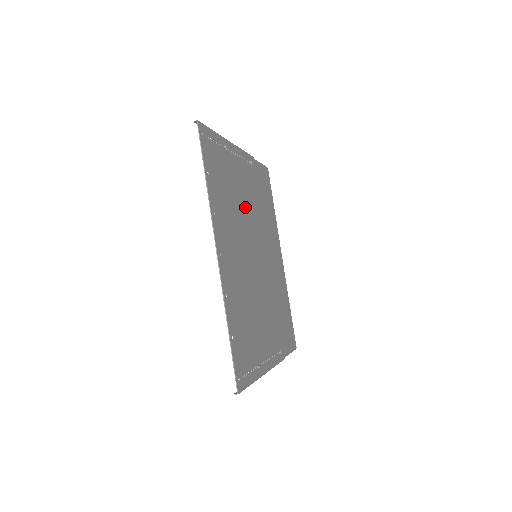
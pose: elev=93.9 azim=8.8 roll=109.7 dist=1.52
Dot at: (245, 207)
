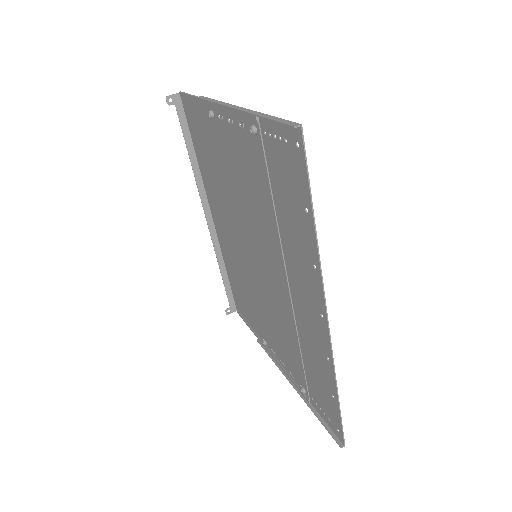
Dot at: (250, 200)
